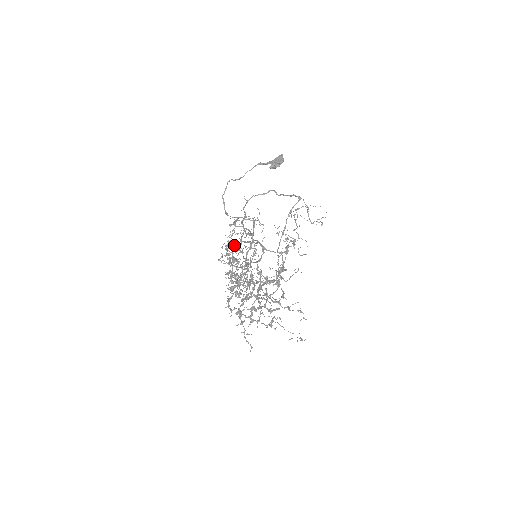
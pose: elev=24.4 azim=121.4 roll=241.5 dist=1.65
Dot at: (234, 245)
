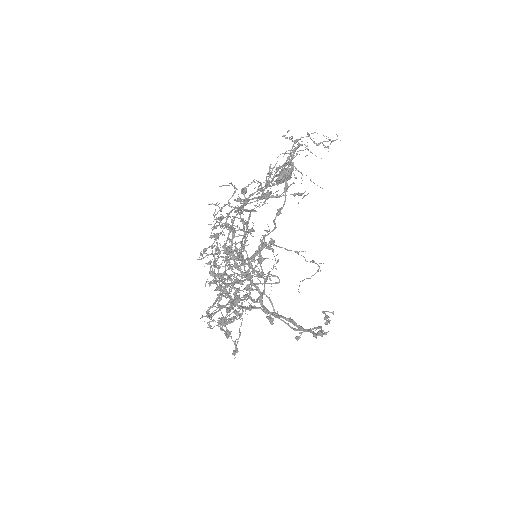
Dot at: occluded
